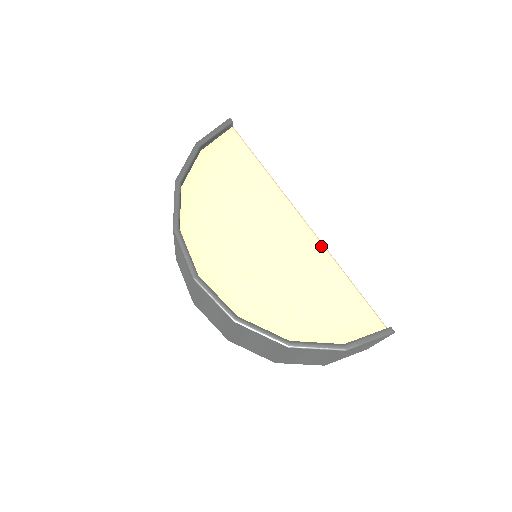
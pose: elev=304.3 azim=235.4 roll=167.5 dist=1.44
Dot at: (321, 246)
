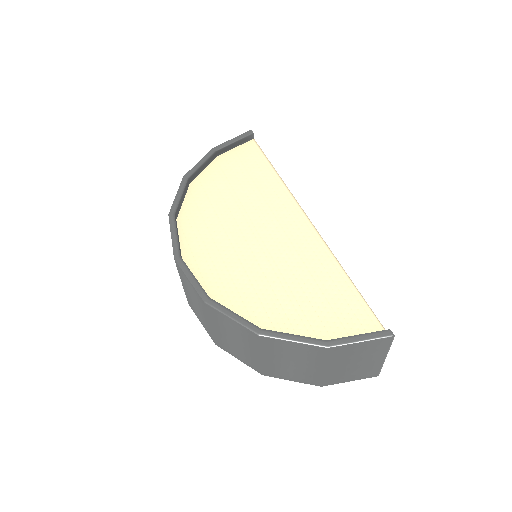
Dot at: (322, 243)
